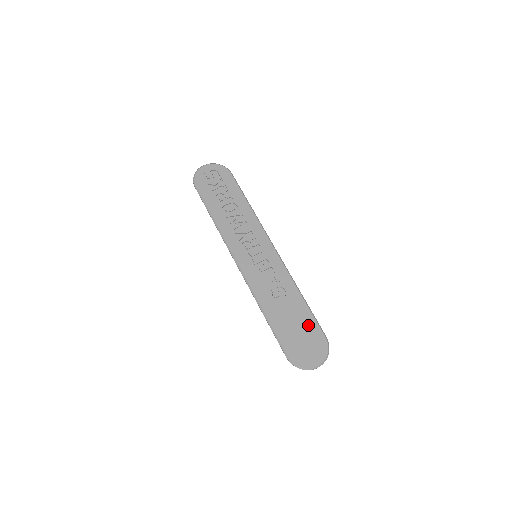
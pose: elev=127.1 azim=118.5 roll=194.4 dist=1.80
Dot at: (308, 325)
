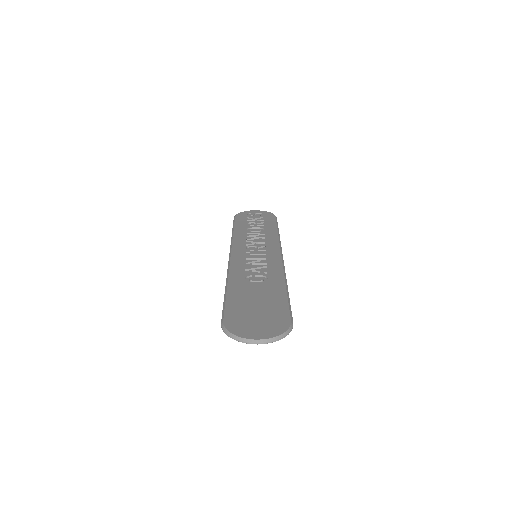
Dot at: (274, 306)
